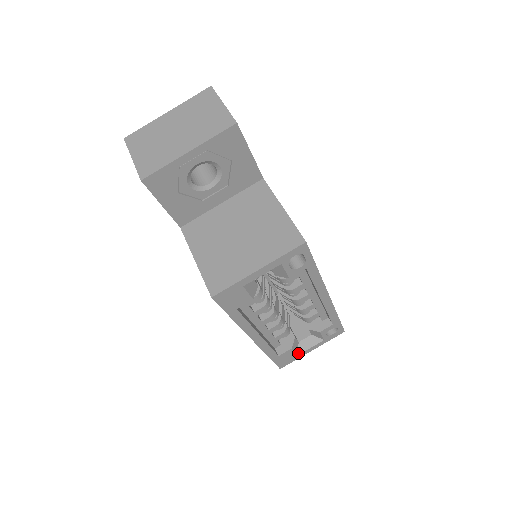
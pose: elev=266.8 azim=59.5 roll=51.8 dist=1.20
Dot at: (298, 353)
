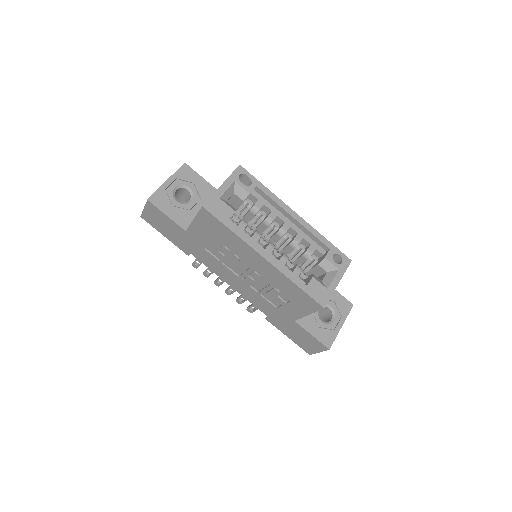
Dot at: (327, 287)
